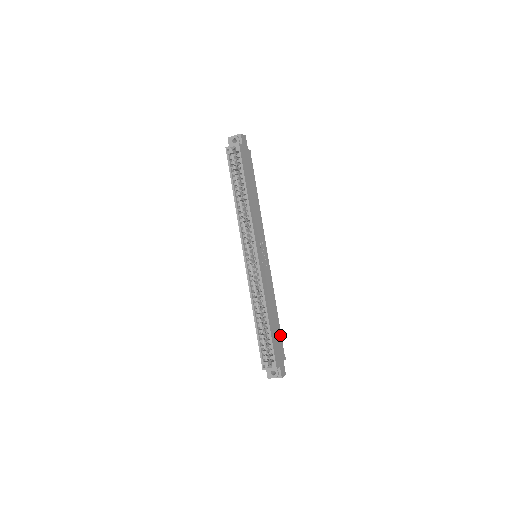
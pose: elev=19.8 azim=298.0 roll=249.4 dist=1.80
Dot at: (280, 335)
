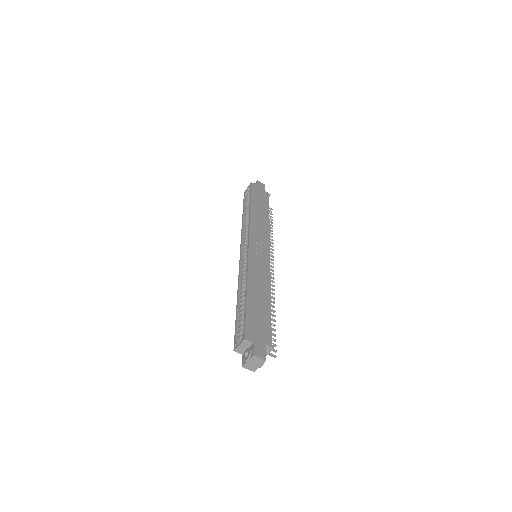
Dot at: (268, 320)
